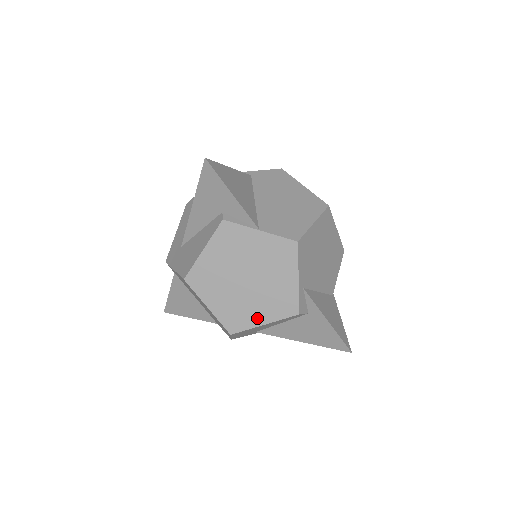
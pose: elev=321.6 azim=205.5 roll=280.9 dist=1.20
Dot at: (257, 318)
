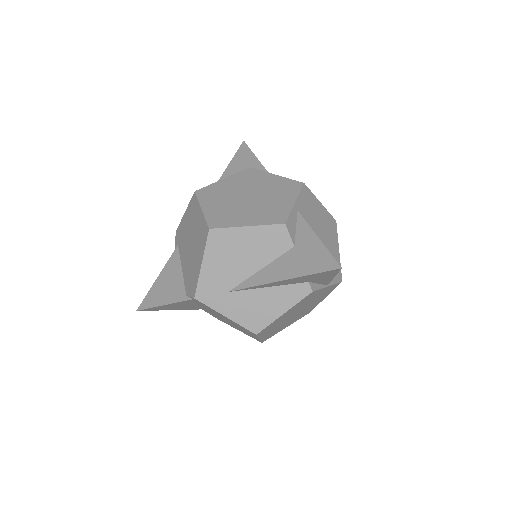
Dot at: (285, 327)
